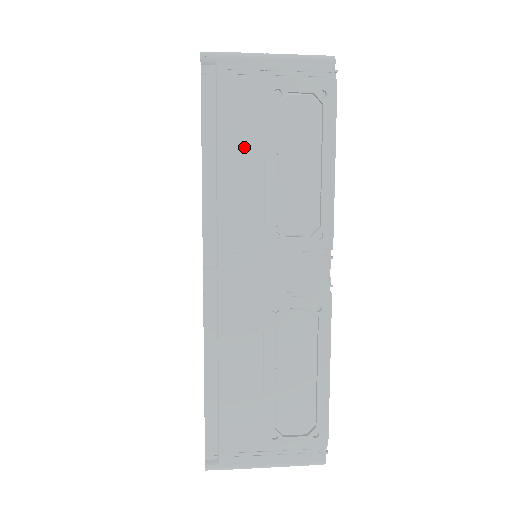
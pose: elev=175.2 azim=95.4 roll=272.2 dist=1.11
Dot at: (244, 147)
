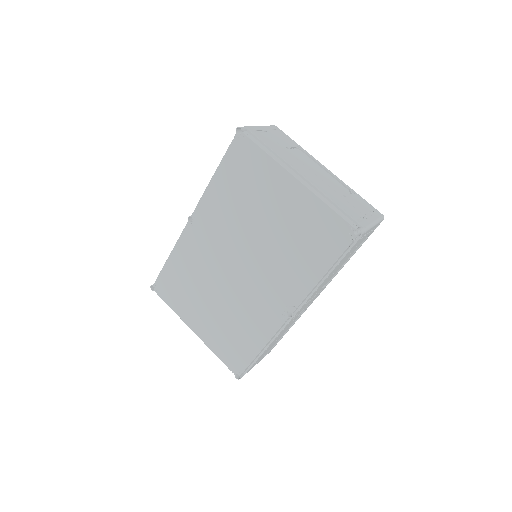
Dot at: (340, 264)
